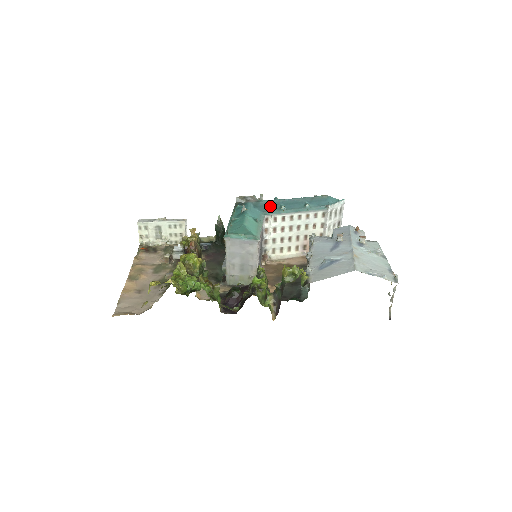
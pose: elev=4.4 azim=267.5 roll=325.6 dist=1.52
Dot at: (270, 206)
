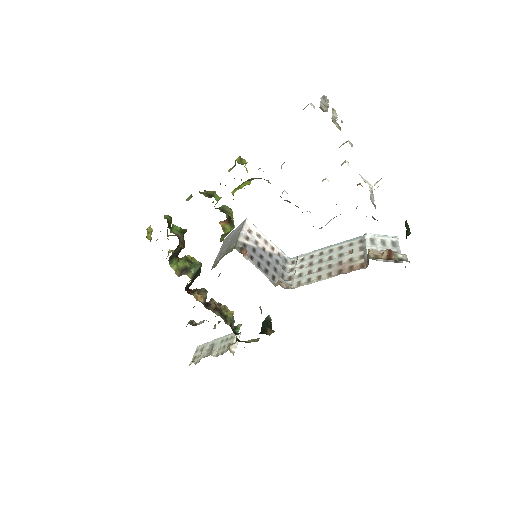
Dot at: occluded
